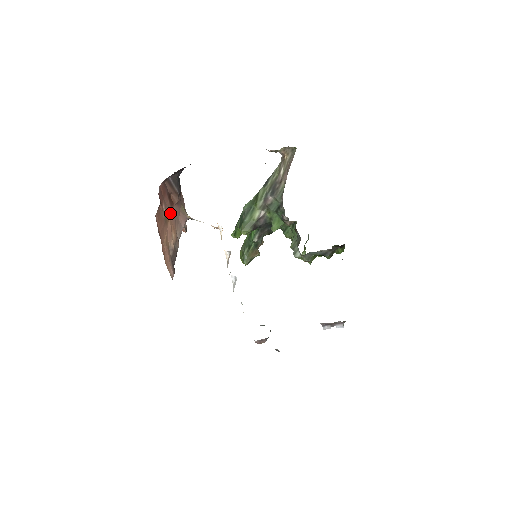
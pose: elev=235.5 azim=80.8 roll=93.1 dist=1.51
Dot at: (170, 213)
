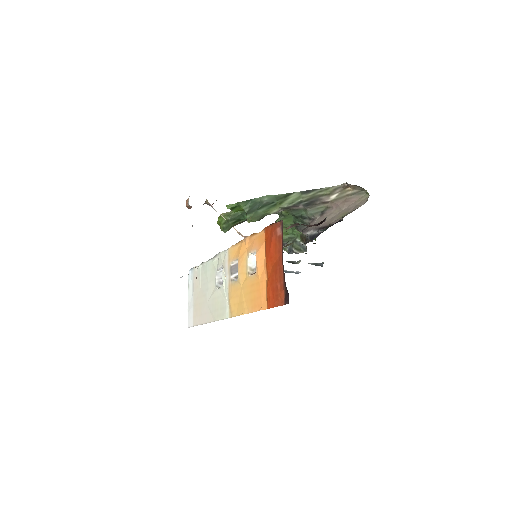
Dot at: occluded
